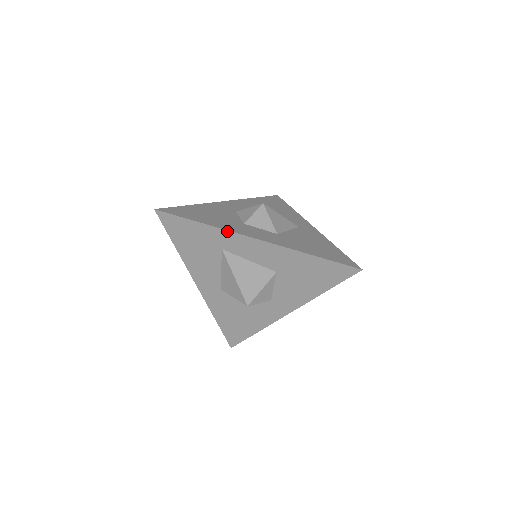
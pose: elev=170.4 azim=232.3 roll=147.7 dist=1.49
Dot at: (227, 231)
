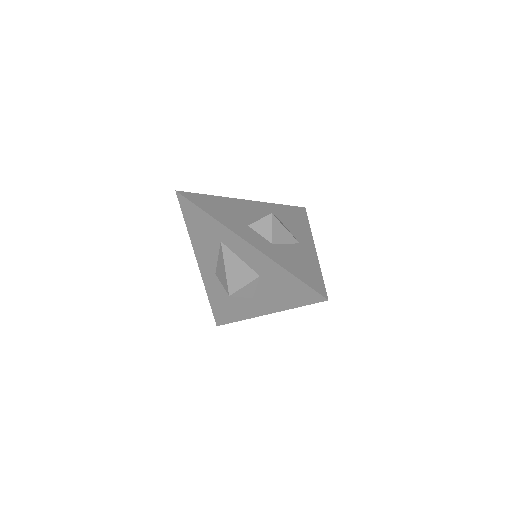
Dot at: (227, 228)
